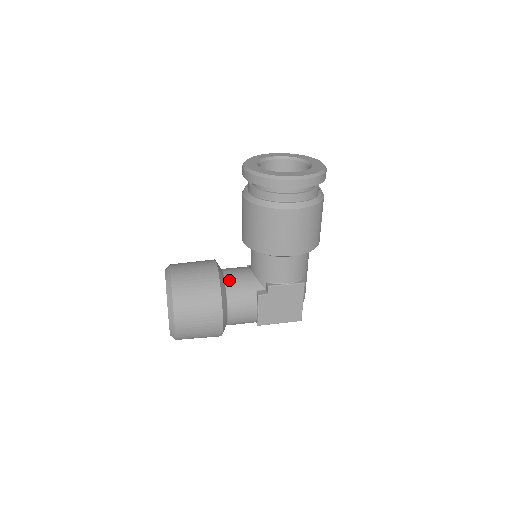
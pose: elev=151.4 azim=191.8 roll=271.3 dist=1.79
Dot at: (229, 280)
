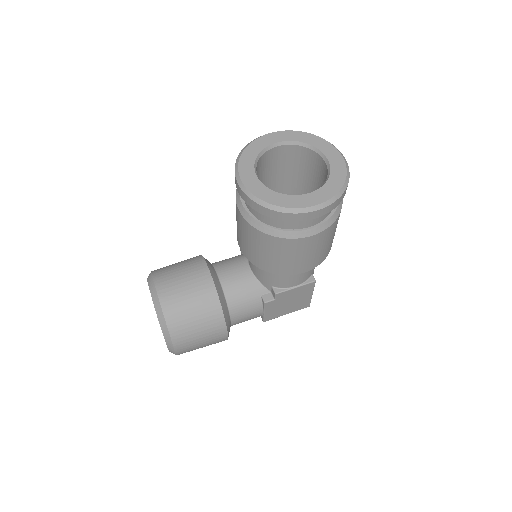
Dot at: (228, 289)
